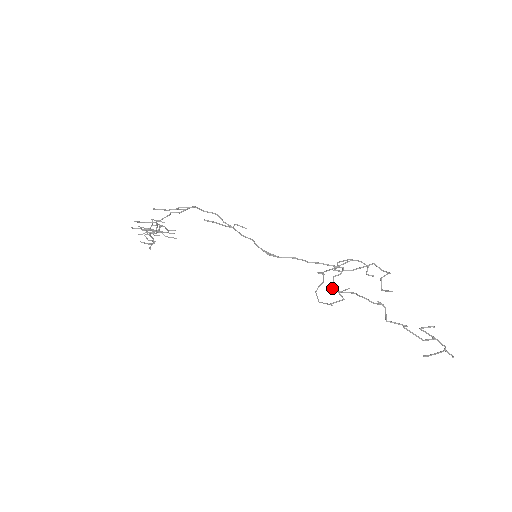
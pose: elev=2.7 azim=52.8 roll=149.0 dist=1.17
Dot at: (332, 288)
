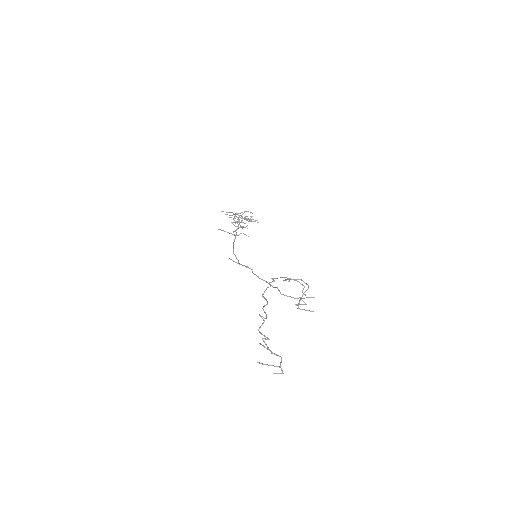
Dot at: (262, 295)
